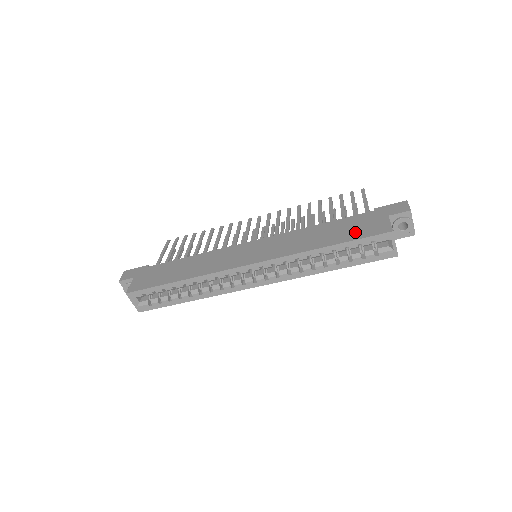
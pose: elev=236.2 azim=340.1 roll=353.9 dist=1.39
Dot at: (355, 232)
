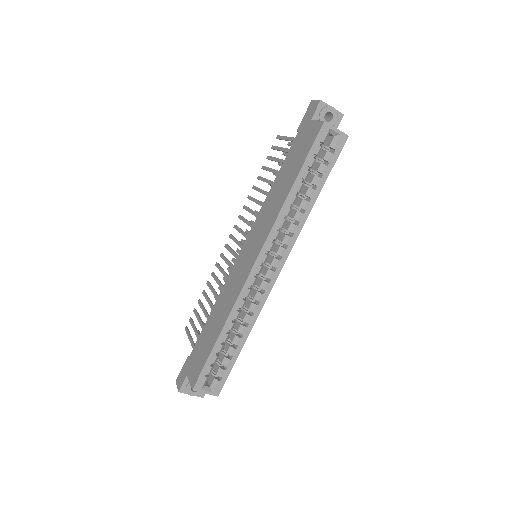
Dot at: (301, 154)
